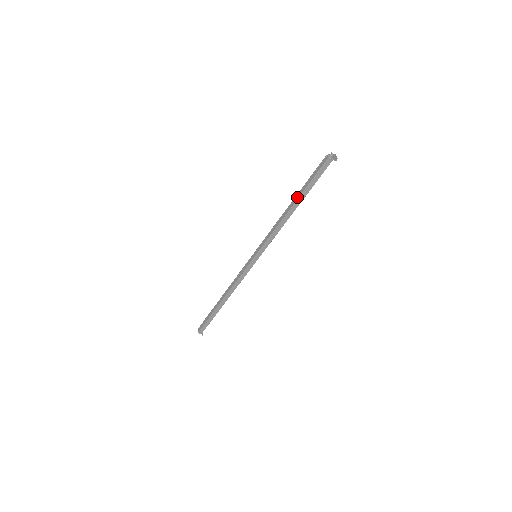
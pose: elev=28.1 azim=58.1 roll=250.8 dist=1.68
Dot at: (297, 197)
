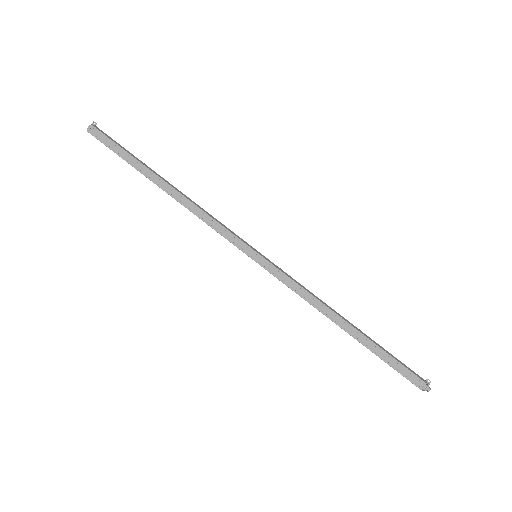
Dot at: (360, 338)
